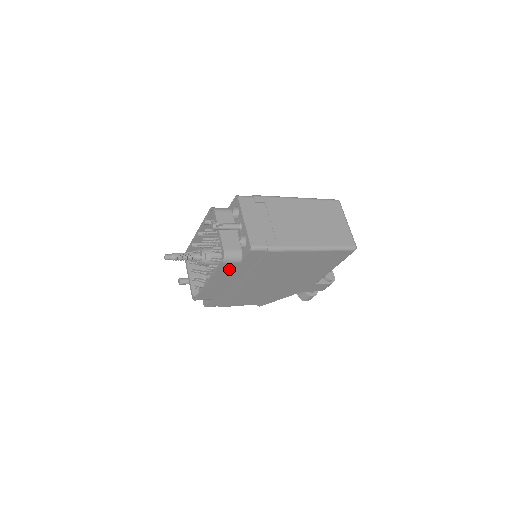
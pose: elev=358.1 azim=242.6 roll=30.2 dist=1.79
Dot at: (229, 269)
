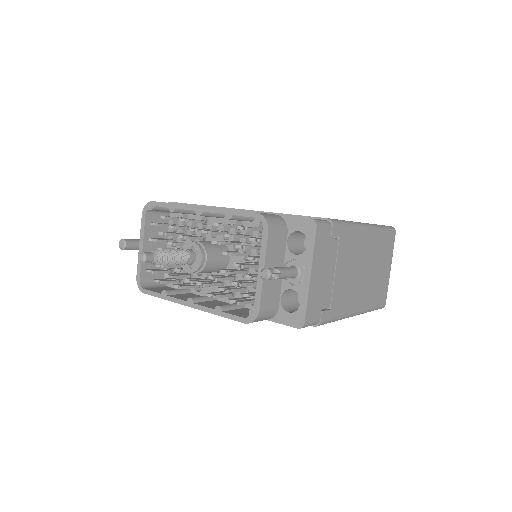
Dot at: occluded
